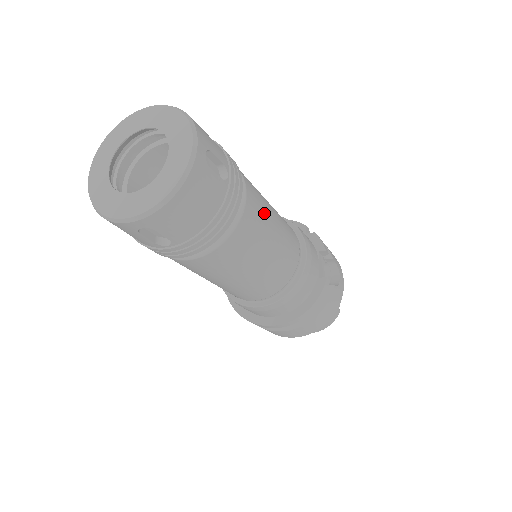
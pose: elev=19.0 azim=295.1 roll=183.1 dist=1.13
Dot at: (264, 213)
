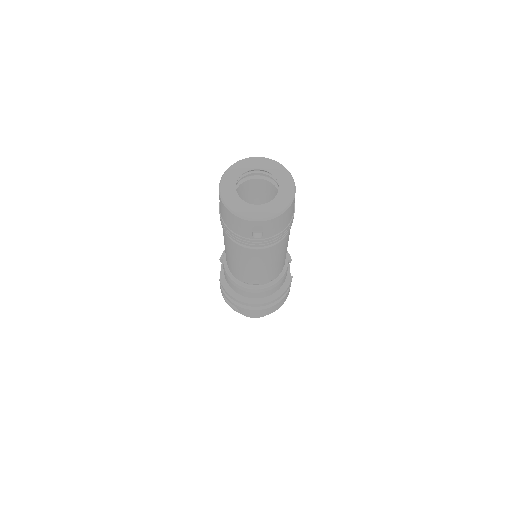
Dot at: occluded
